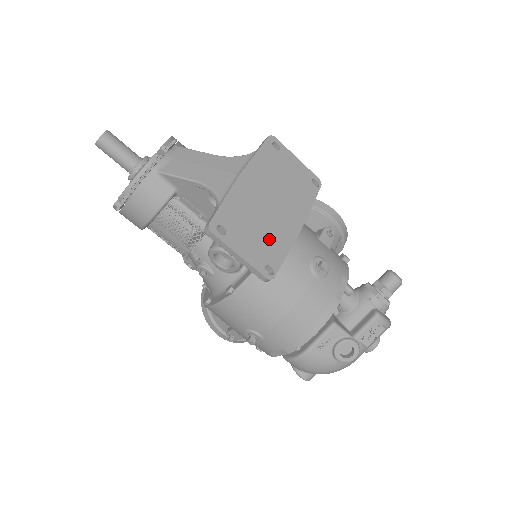
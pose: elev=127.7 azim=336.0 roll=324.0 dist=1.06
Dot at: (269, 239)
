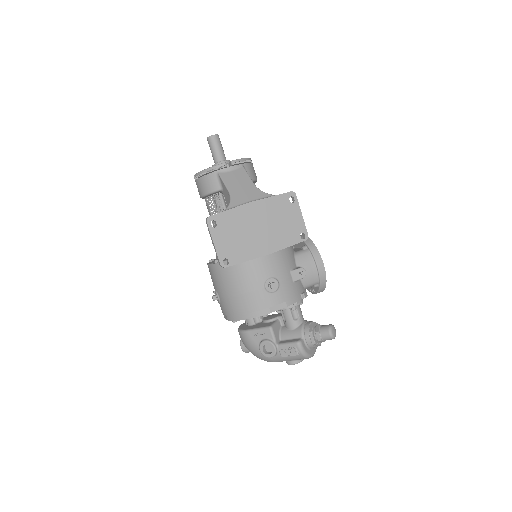
Dot at: (240, 246)
